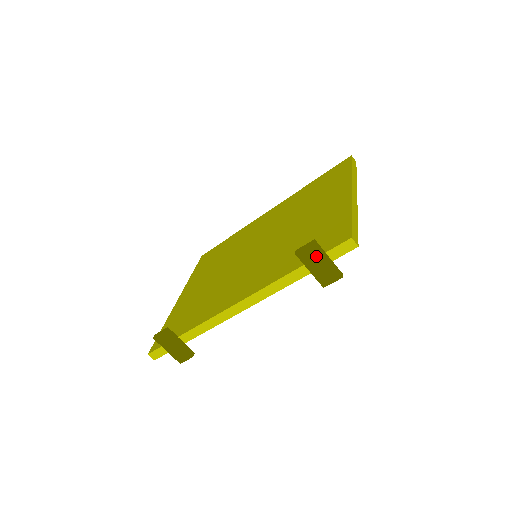
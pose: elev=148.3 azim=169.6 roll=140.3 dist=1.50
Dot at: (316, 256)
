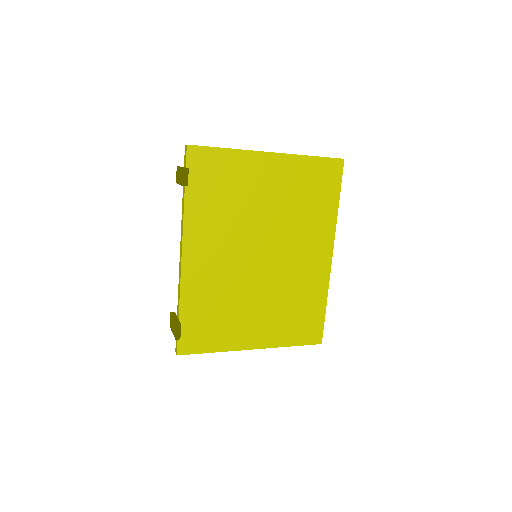
Dot at: (178, 172)
